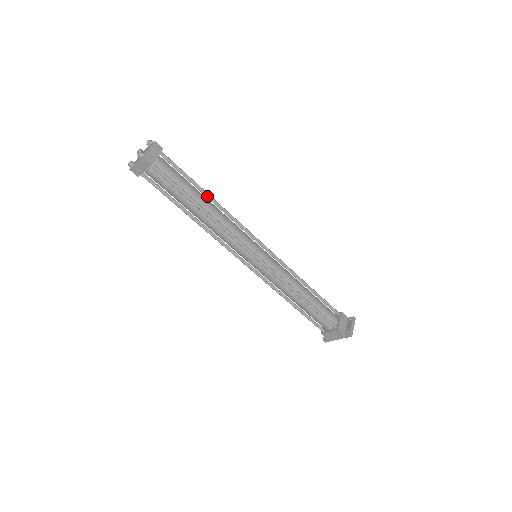
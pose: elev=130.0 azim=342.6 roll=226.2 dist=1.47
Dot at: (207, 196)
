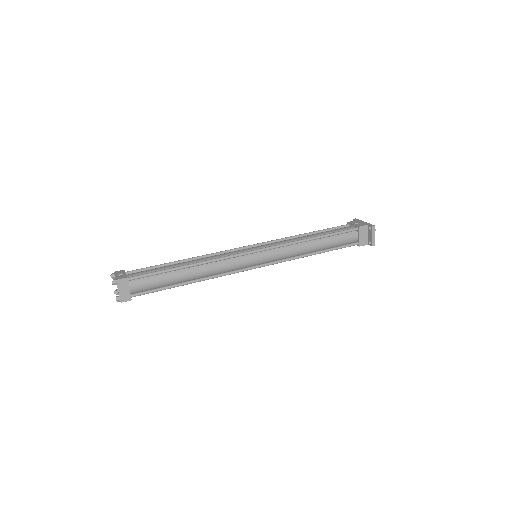
Dot at: (186, 268)
